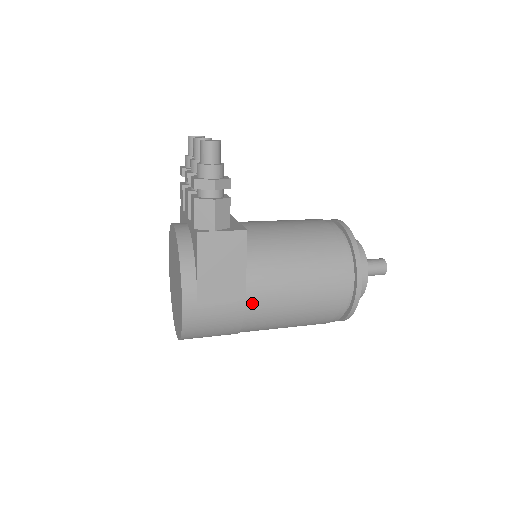
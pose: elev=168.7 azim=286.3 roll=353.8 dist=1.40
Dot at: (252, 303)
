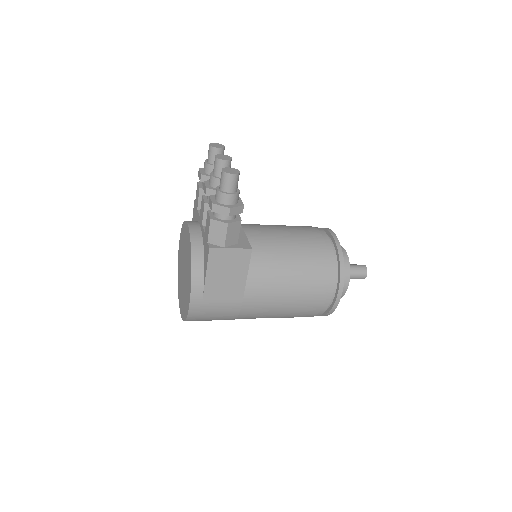
Dot at: (248, 303)
